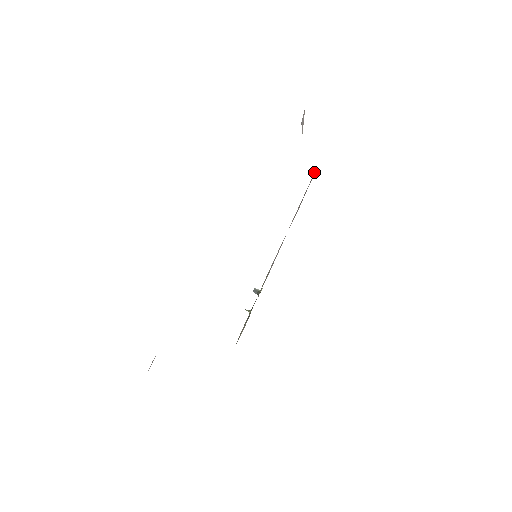
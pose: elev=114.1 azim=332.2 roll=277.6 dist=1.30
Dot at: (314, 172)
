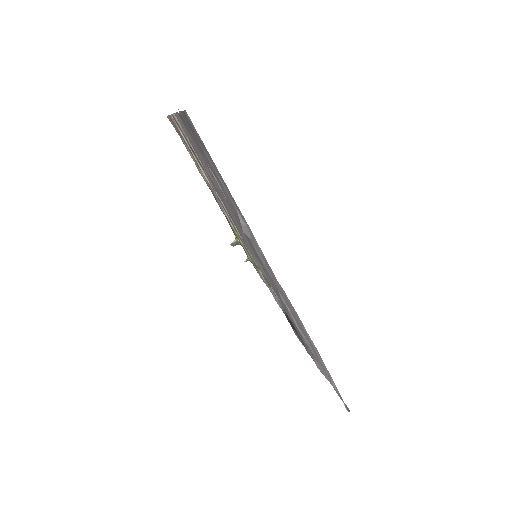
Dot at: occluded
